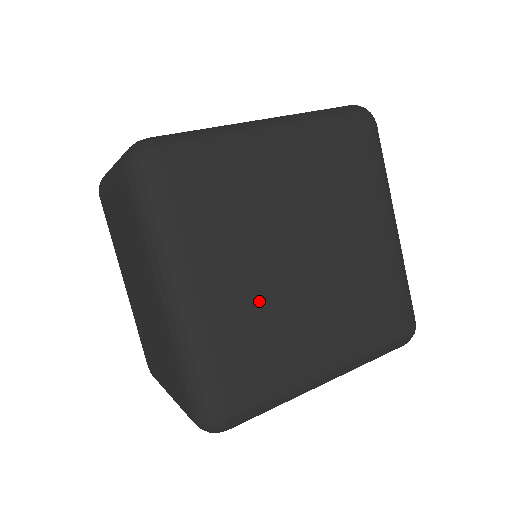
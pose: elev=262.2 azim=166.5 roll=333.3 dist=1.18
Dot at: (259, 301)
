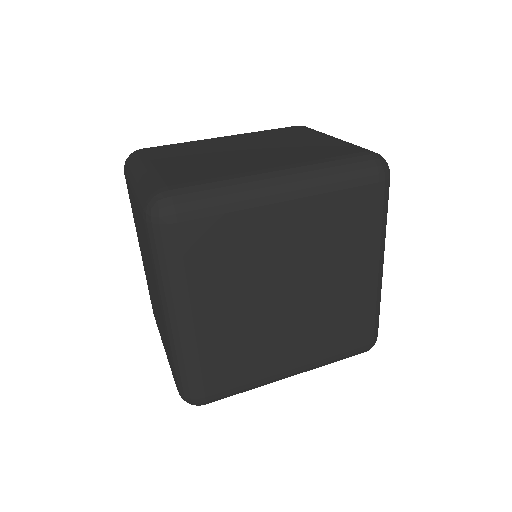
Dot at: (244, 325)
